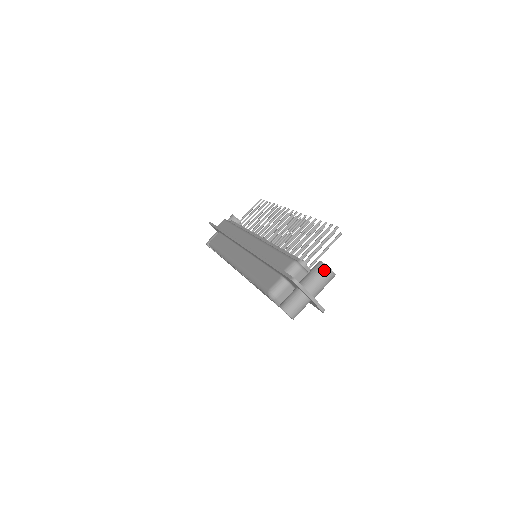
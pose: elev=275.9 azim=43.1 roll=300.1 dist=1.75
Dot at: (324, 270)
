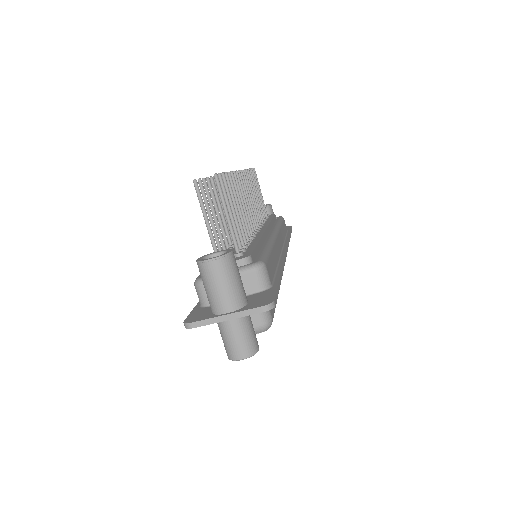
Dot at: (202, 270)
